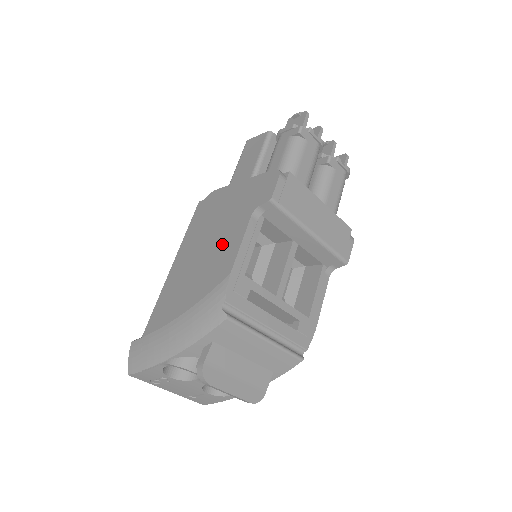
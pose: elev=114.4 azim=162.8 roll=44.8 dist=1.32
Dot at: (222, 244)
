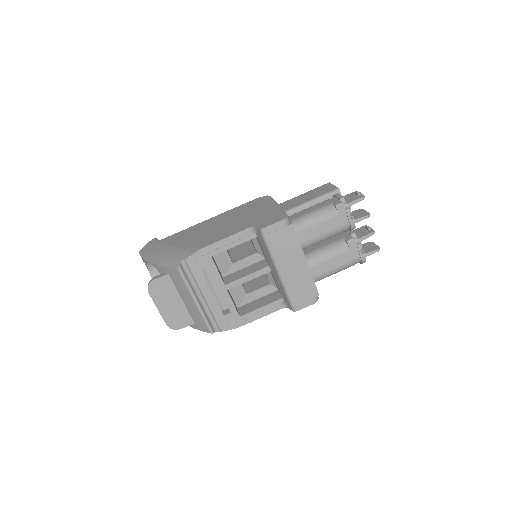
Dot at: (225, 230)
